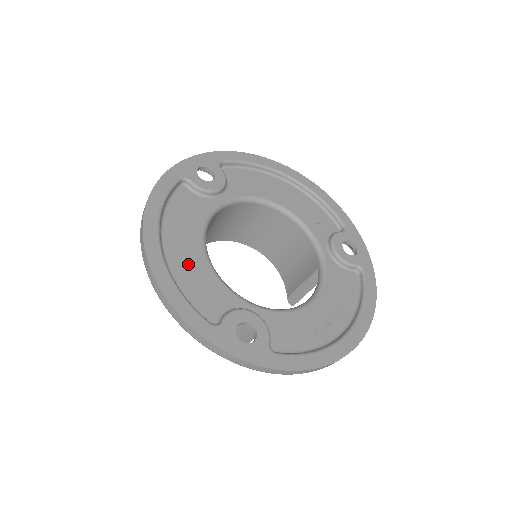
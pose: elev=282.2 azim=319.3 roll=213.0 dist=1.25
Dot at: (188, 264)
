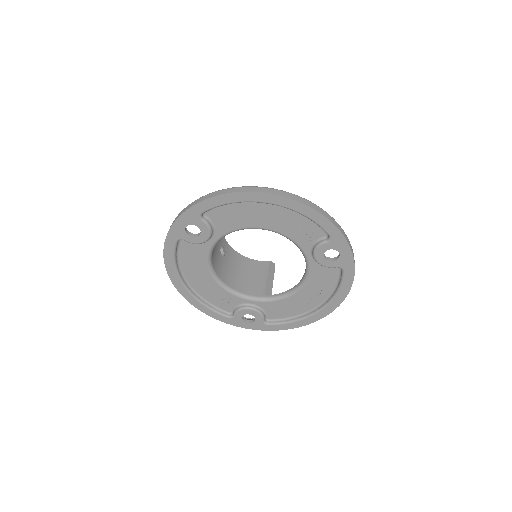
Dot at: (206, 288)
